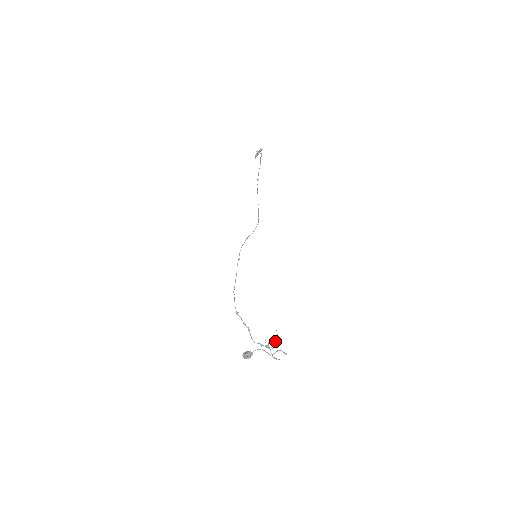
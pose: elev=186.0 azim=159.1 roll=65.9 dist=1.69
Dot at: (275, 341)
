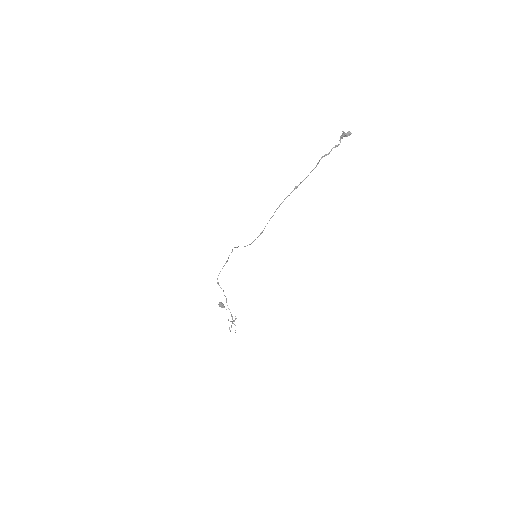
Dot at: occluded
